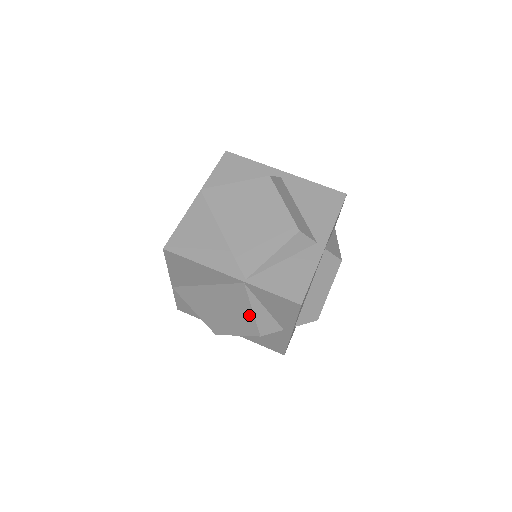
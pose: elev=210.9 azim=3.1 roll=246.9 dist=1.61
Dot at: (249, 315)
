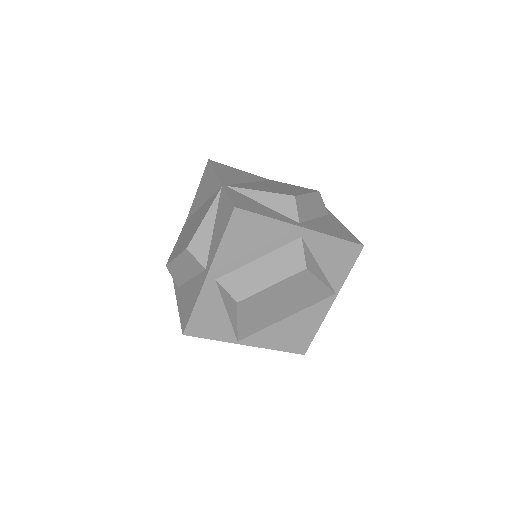
Dot at: (199, 224)
